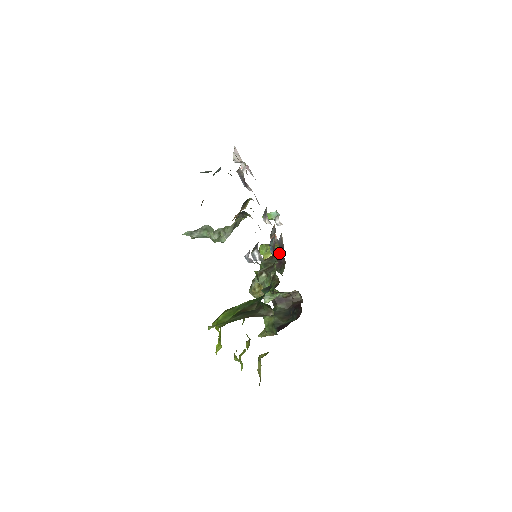
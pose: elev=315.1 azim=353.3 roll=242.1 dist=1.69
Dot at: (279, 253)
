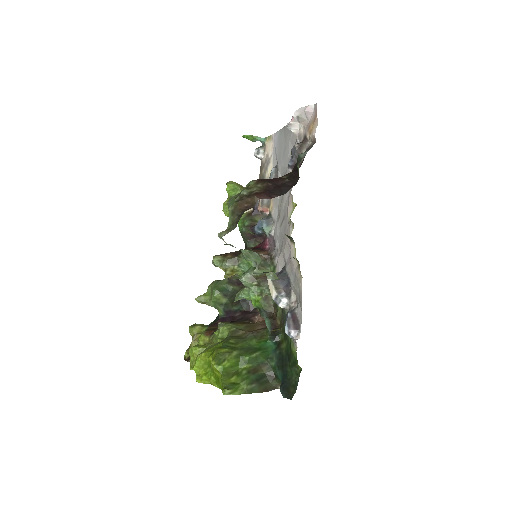
Dot at: (263, 235)
